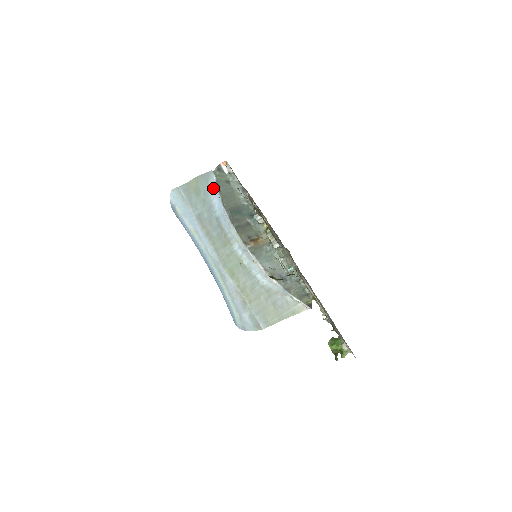
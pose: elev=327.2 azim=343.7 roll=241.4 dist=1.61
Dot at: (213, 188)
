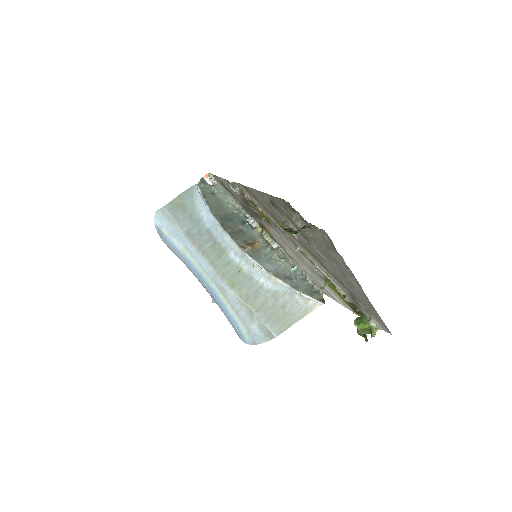
Dot at: (199, 201)
